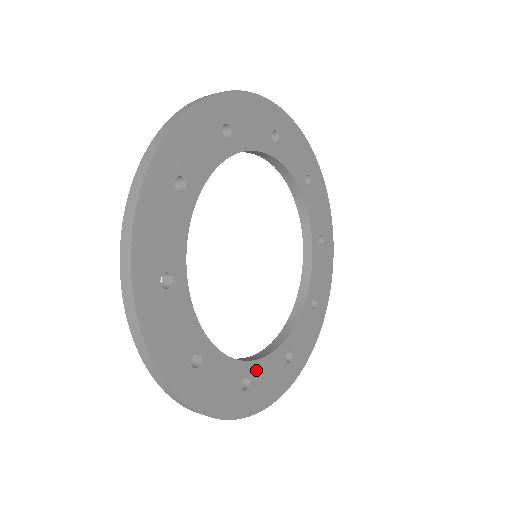
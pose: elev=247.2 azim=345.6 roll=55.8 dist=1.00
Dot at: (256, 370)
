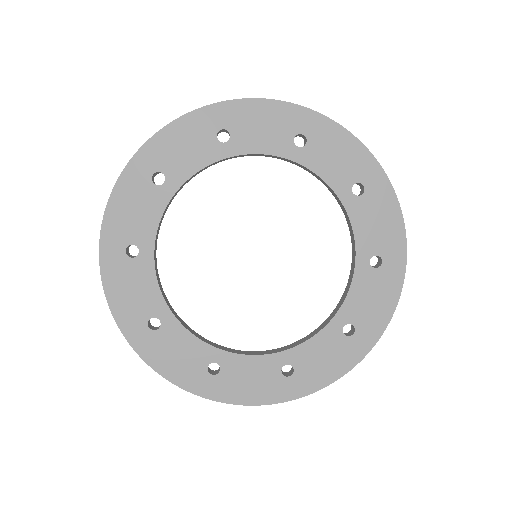
Dot at: (231, 362)
